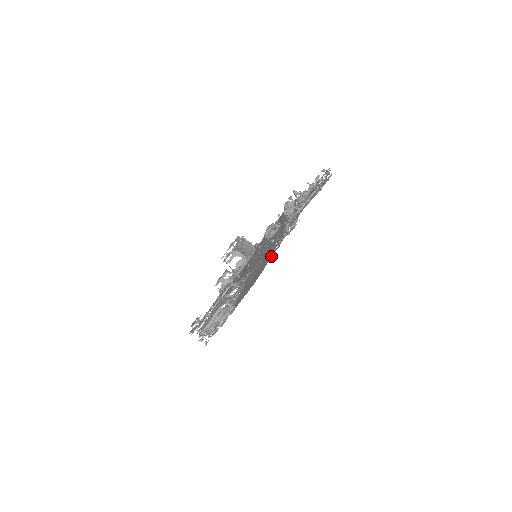
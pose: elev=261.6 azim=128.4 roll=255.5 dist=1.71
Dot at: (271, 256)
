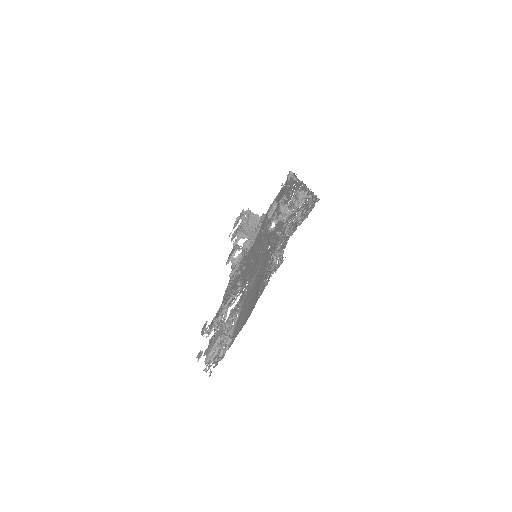
Dot at: (260, 293)
